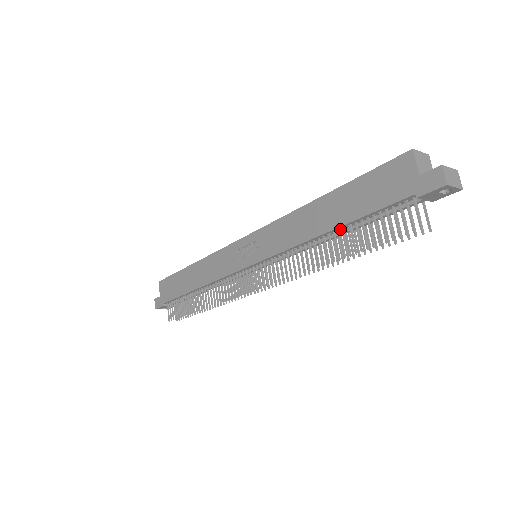
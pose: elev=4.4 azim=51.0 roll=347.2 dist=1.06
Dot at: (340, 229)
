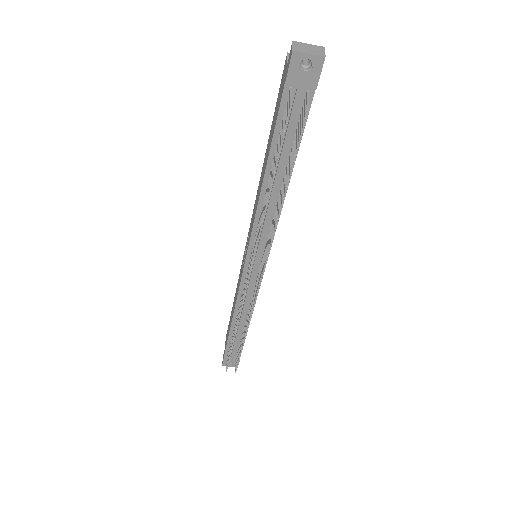
Dot at: occluded
